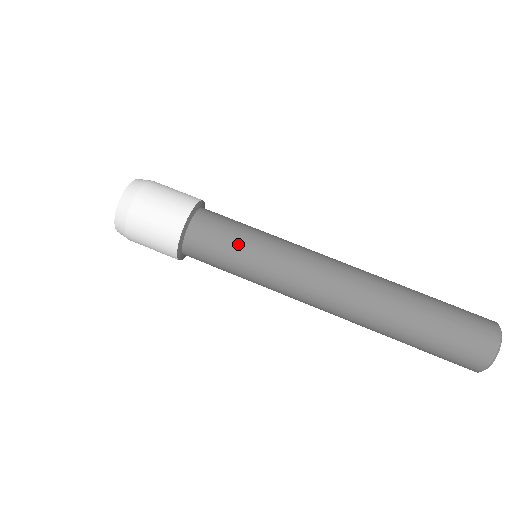
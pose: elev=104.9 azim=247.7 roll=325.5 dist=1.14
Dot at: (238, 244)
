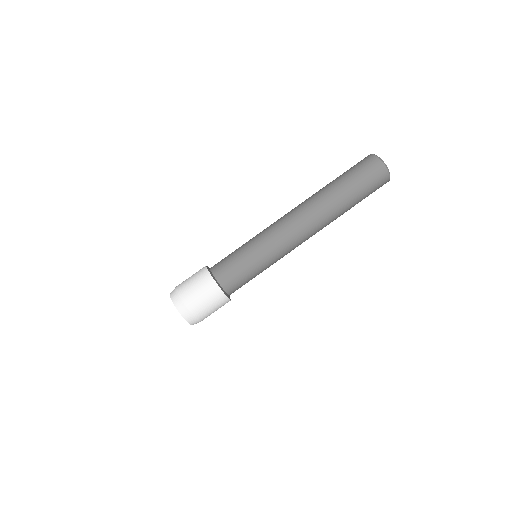
Dot at: (240, 253)
